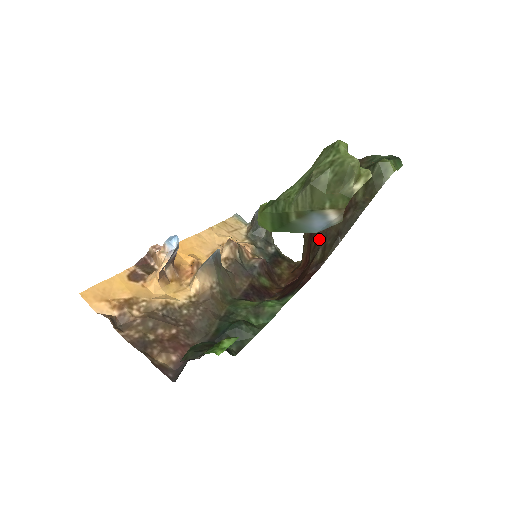
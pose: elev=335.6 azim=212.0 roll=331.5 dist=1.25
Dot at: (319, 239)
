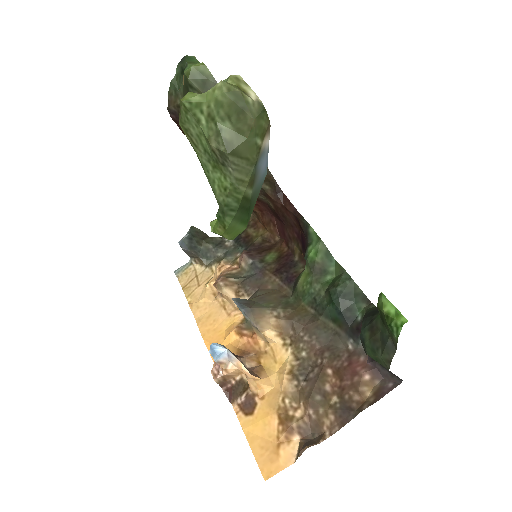
Dot at: occluded
